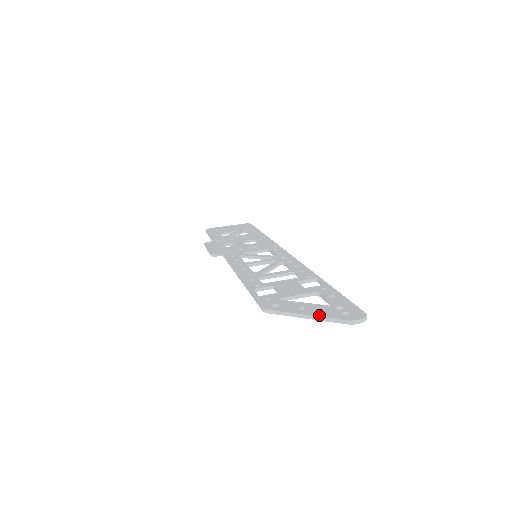
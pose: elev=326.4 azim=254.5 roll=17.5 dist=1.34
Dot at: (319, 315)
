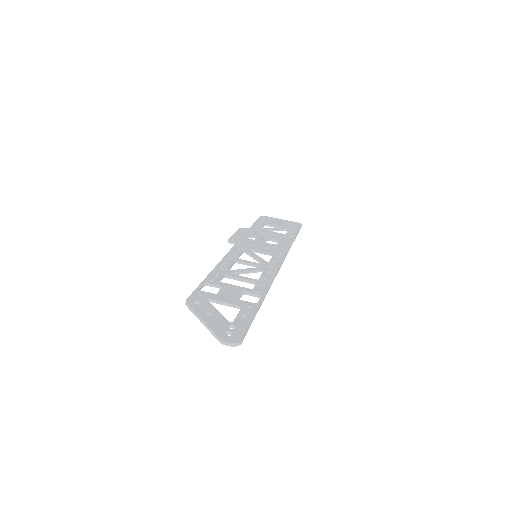
Dot at: (209, 325)
